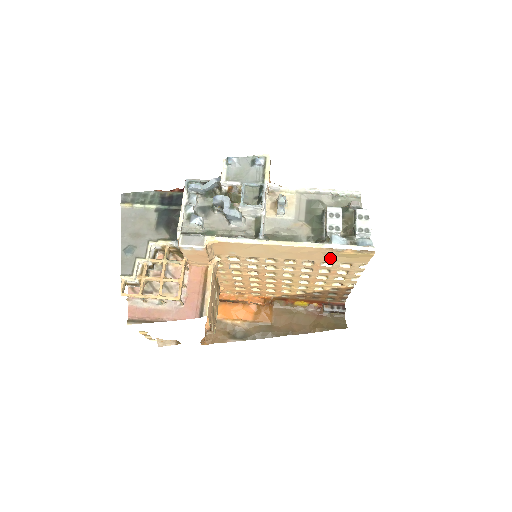
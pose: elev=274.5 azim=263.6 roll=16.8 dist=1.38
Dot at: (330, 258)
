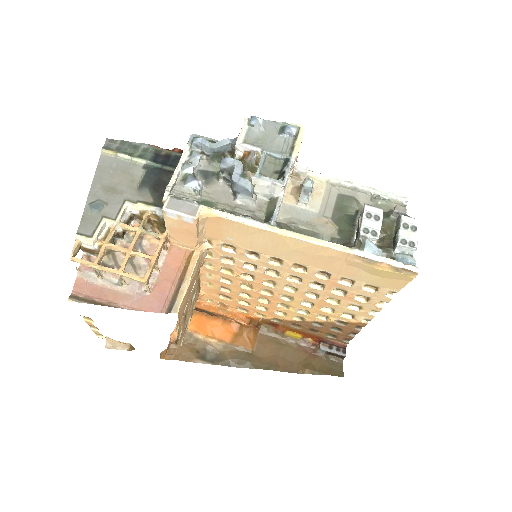
Dot at: (354, 273)
